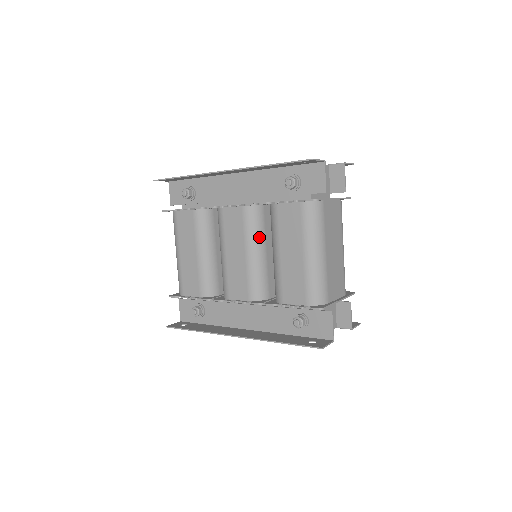
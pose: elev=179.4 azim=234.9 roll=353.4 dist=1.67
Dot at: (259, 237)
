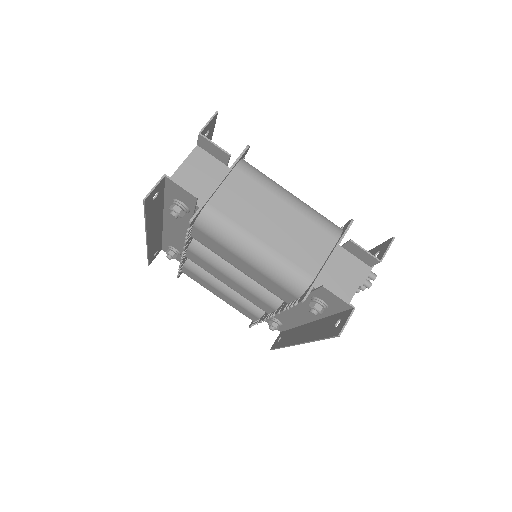
Dot at: (223, 259)
